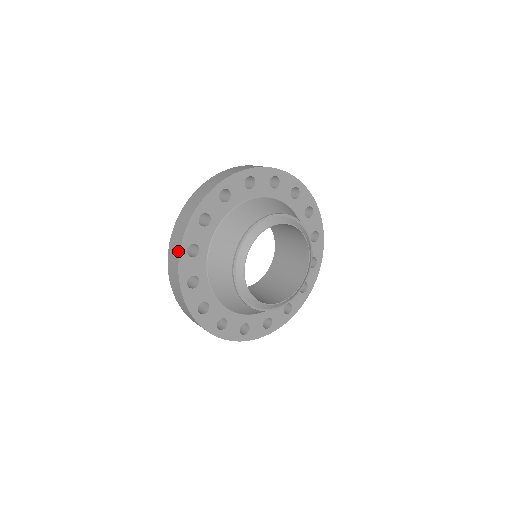
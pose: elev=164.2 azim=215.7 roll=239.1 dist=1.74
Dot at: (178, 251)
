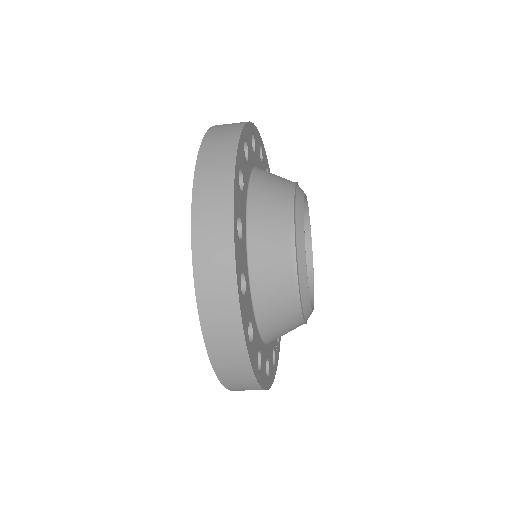
Dot at: (231, 165)
